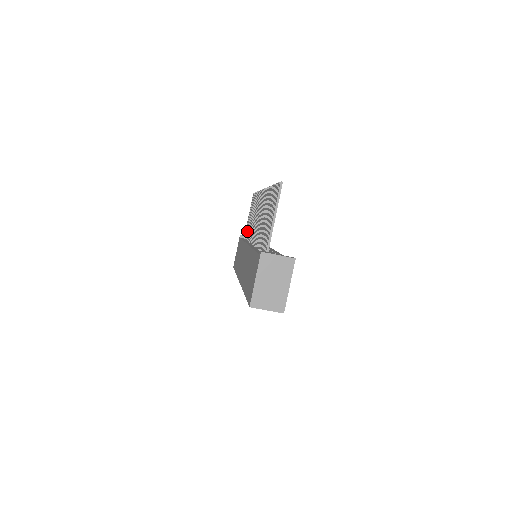
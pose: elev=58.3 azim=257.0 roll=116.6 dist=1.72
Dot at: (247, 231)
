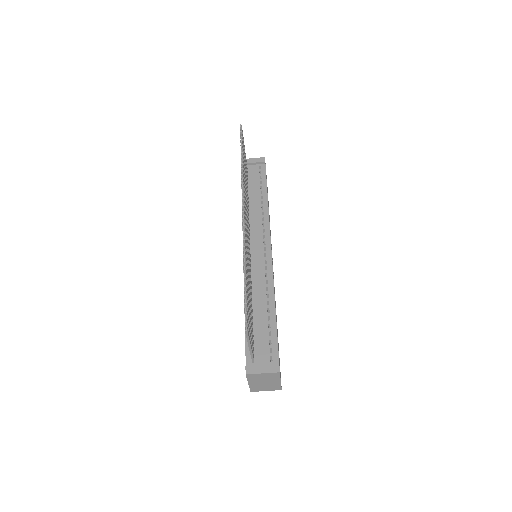
Dot at: occluded
